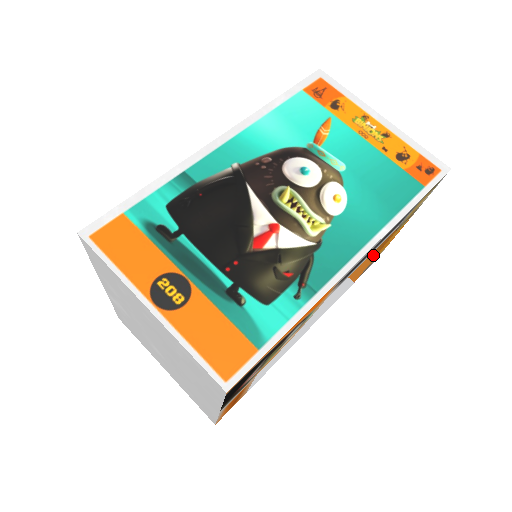
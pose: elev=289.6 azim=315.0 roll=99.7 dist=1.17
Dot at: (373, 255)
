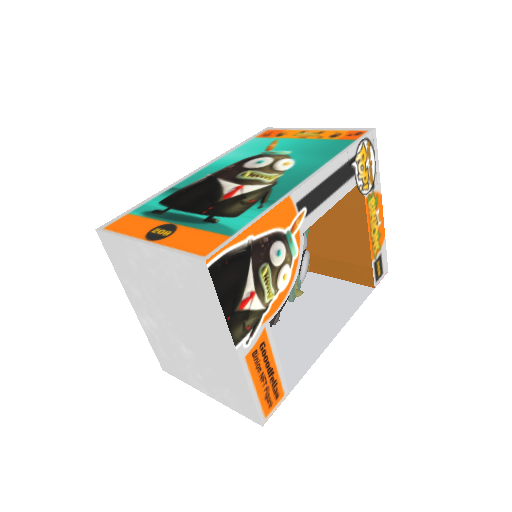
Dot at: (354, 222)
